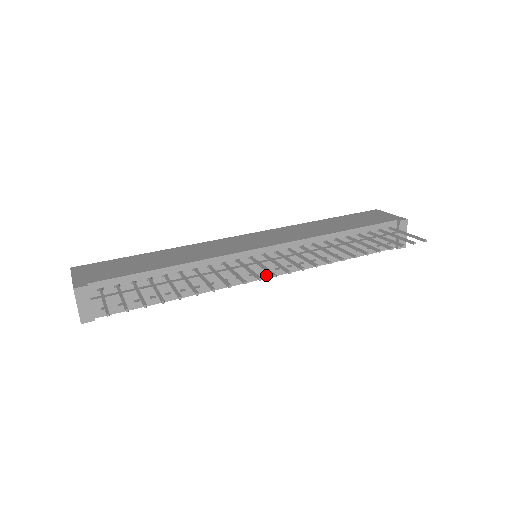
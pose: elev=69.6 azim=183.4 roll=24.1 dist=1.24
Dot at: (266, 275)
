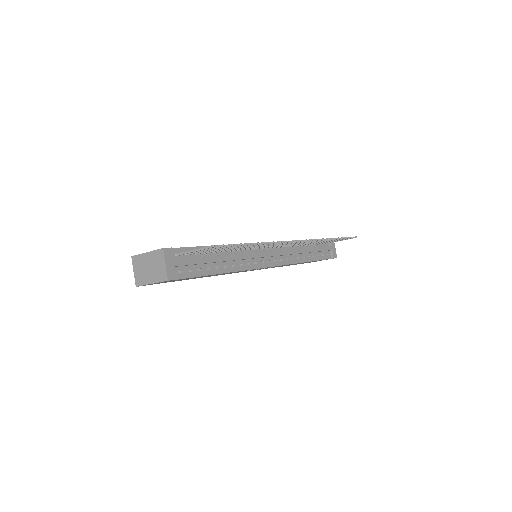
Dot at: (270, 264)
